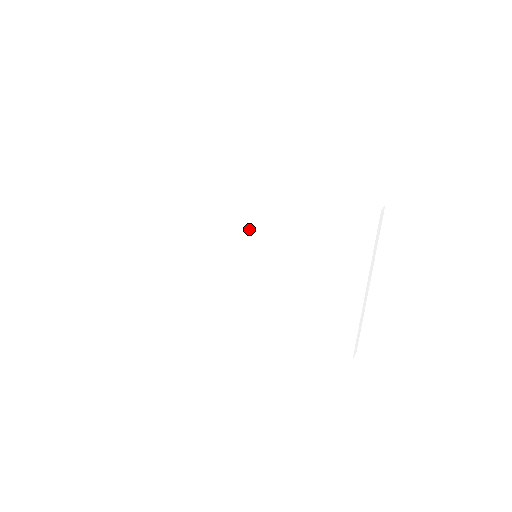
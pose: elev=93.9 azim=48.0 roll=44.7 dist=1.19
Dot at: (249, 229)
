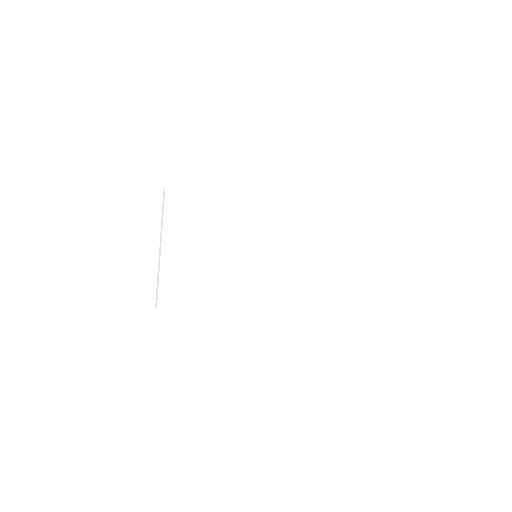
Dot at: occluded
